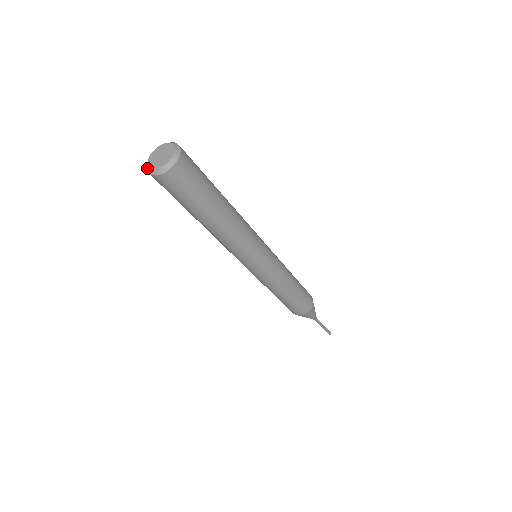
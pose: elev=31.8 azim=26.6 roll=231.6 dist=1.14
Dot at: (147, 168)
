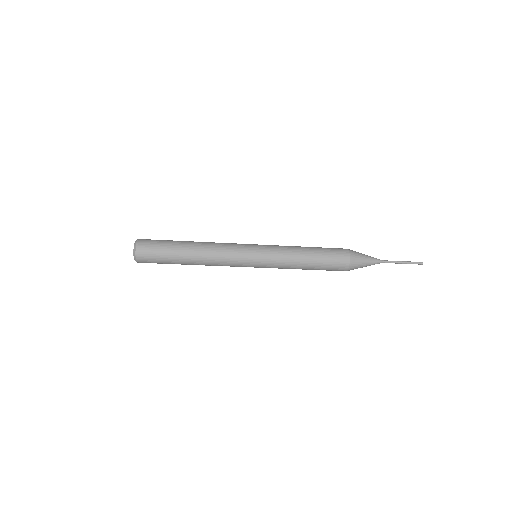
Dot at: occluded
